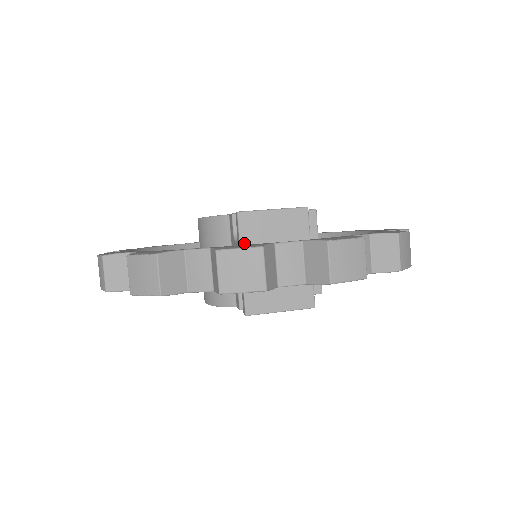
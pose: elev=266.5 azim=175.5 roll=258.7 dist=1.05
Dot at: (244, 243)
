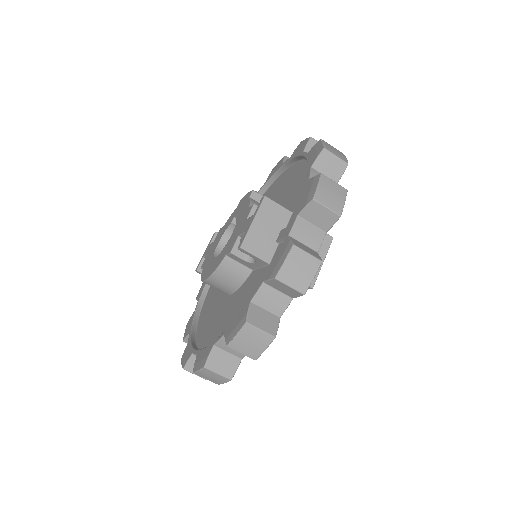
Dot at: (264, 257)
